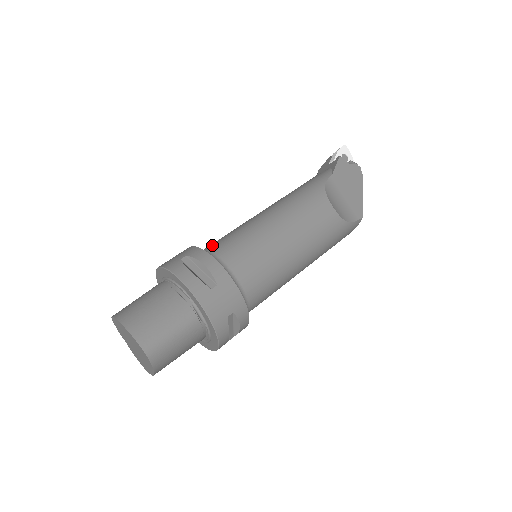
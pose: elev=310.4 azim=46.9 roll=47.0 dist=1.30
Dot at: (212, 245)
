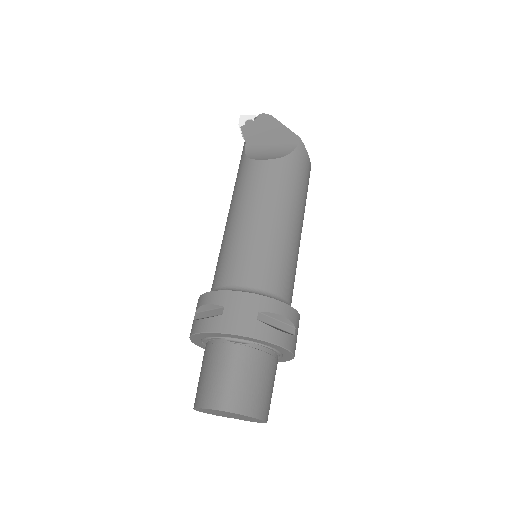
Dot at: occluded
